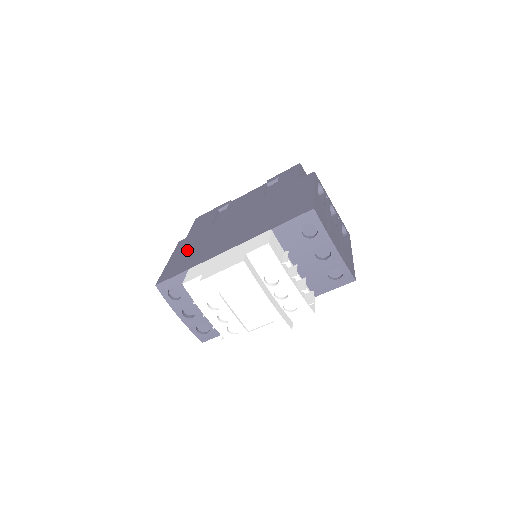
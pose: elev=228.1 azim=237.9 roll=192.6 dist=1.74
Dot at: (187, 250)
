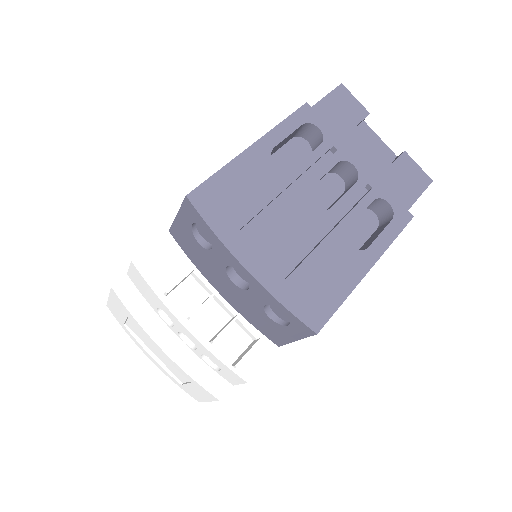
Dot at: occluded
